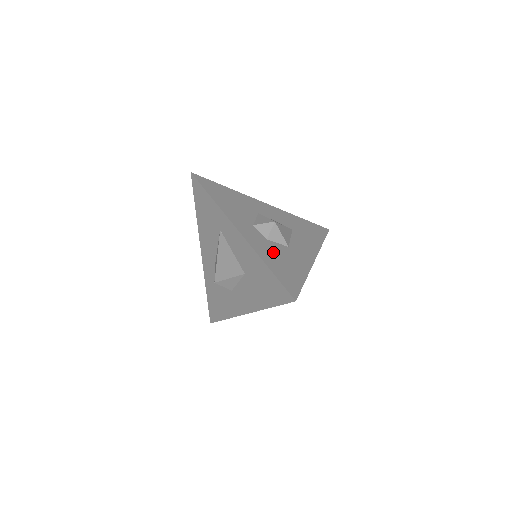
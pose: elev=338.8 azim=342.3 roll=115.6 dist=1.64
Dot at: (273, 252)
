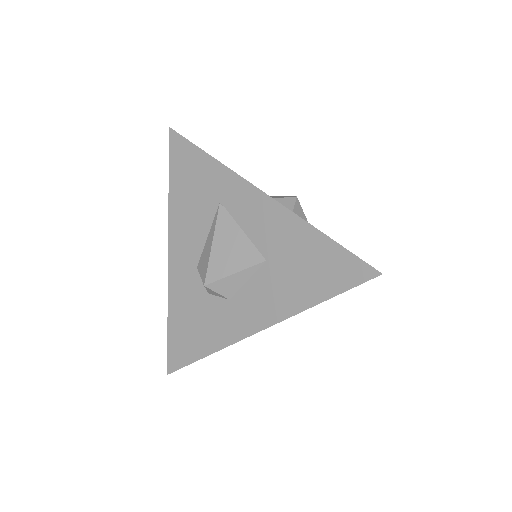
Dot at: occluded
